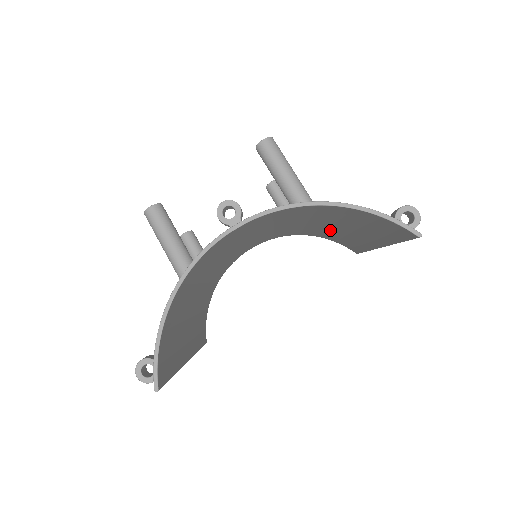
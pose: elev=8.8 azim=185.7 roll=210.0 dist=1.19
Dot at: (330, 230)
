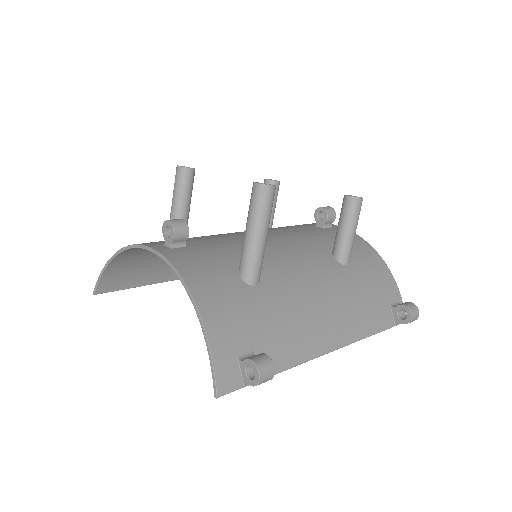
Dot at: (336, 290)
